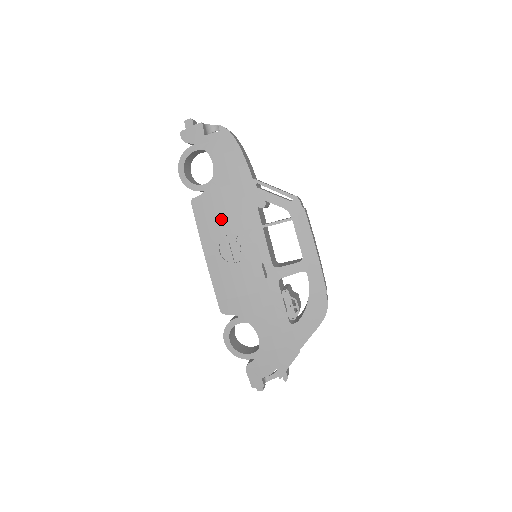
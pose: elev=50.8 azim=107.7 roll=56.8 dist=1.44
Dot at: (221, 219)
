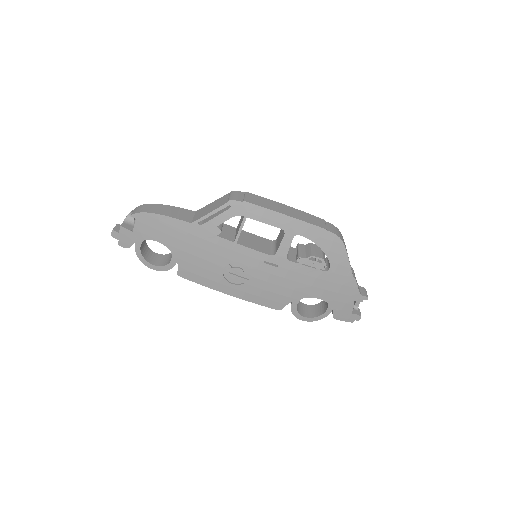
Dot at: (207, 267)
